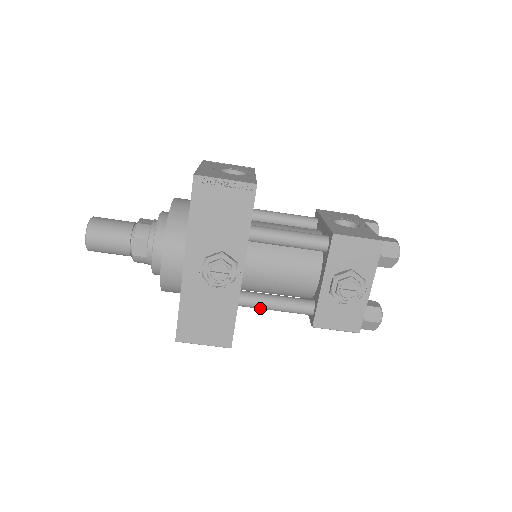
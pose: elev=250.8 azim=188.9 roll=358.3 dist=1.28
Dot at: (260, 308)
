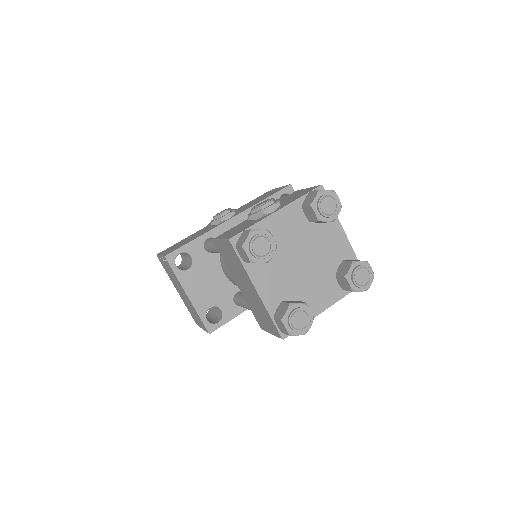
Dot at: (210, 244)
